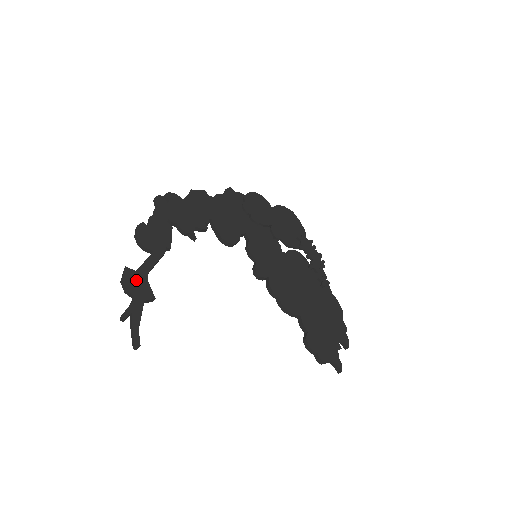
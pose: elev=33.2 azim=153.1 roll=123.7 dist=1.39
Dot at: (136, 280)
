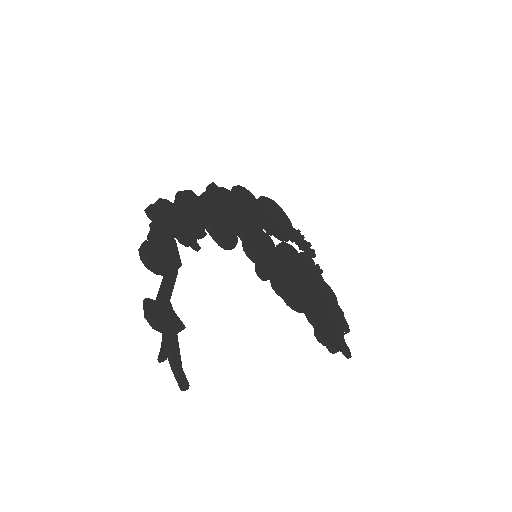
Dot at: (162, 311)
